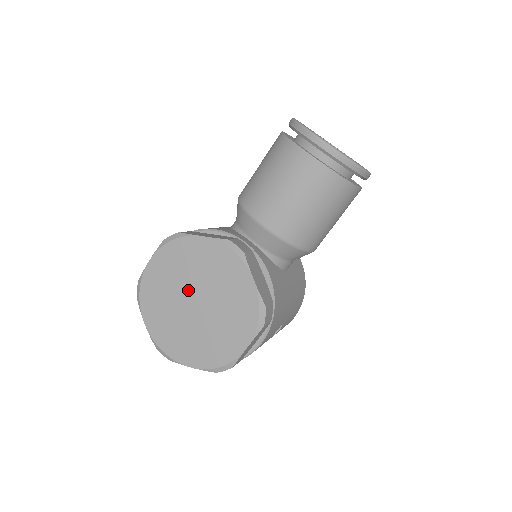
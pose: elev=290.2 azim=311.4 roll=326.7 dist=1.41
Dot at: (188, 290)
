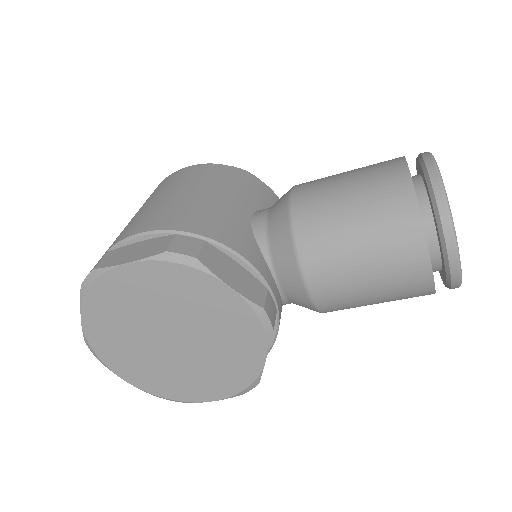
Dot at: (170, 323)
